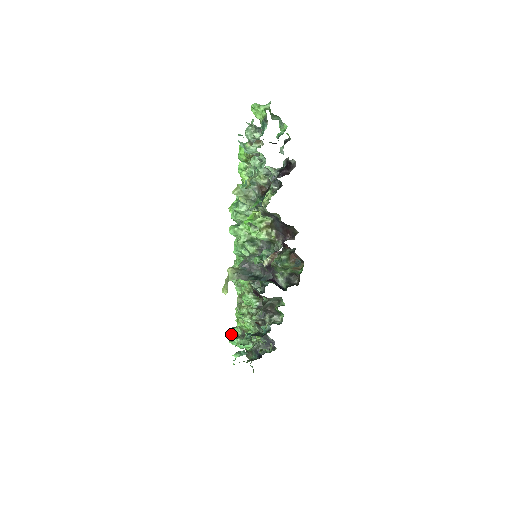
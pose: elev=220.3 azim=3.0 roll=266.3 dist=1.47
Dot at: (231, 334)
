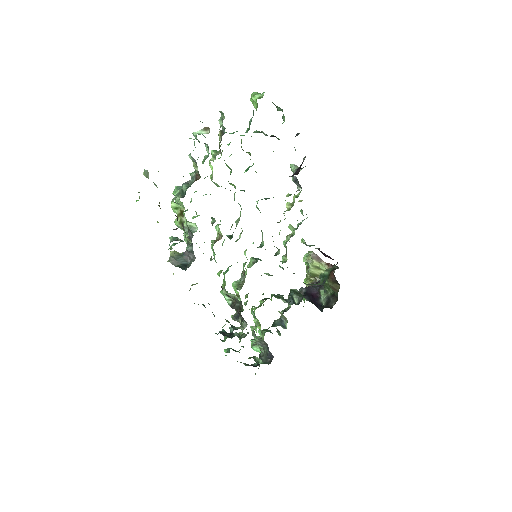
Dot at: occluded
